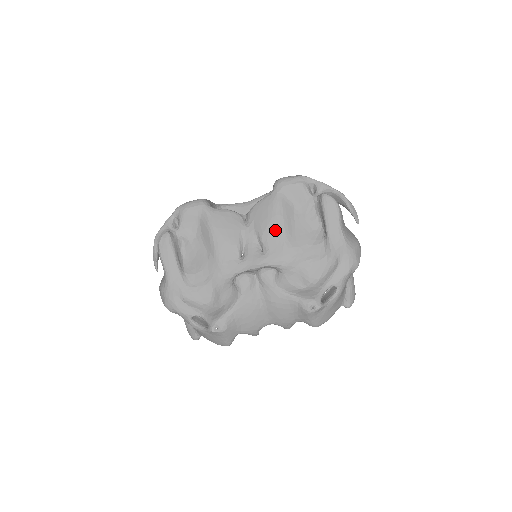
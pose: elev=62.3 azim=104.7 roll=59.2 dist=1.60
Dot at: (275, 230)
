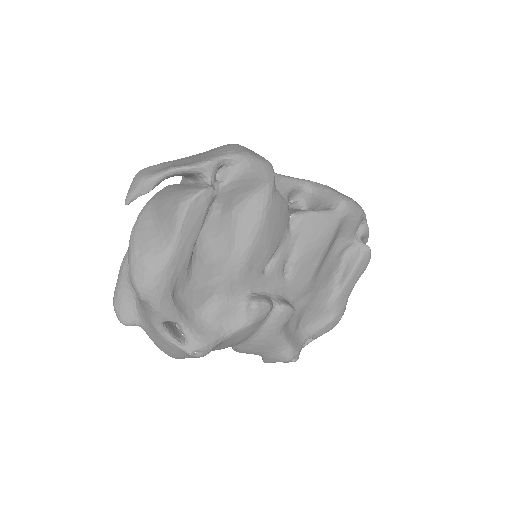
Dot at: (314, 260)
